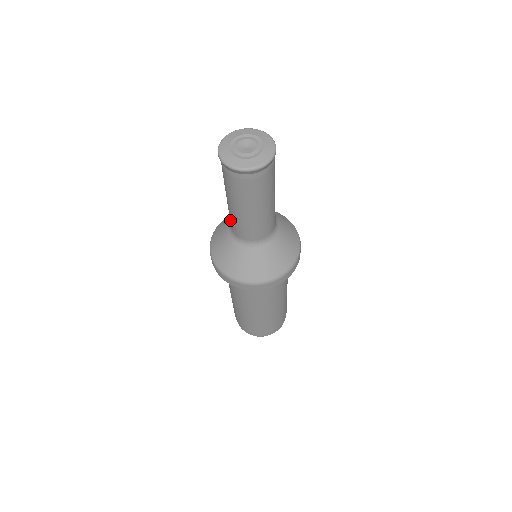
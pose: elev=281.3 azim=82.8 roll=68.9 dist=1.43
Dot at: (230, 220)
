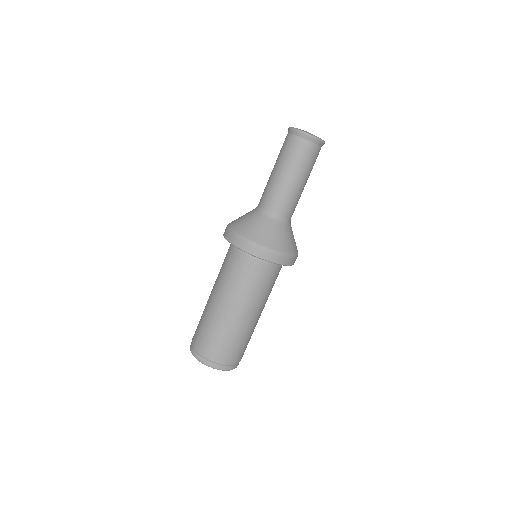
Dot at: (262, 194)
